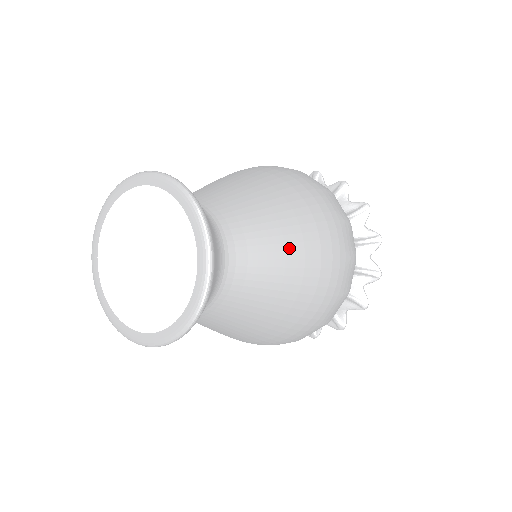
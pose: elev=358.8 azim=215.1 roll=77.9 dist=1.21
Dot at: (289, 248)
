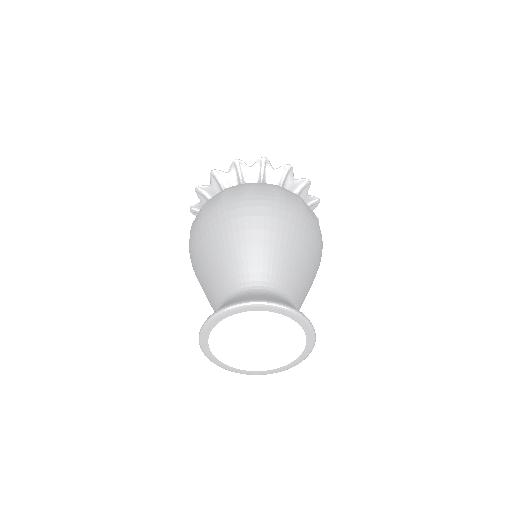
Dot at: (288, 248)
